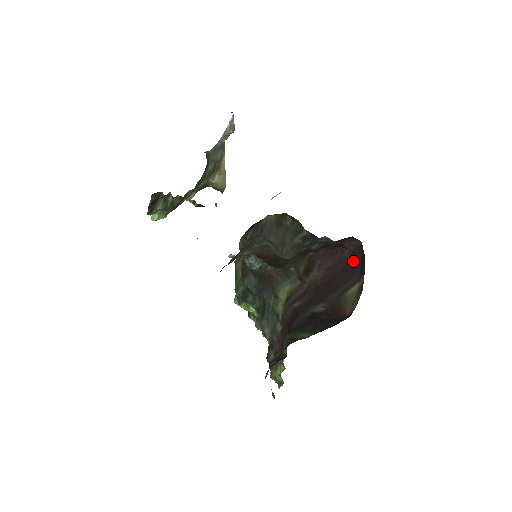
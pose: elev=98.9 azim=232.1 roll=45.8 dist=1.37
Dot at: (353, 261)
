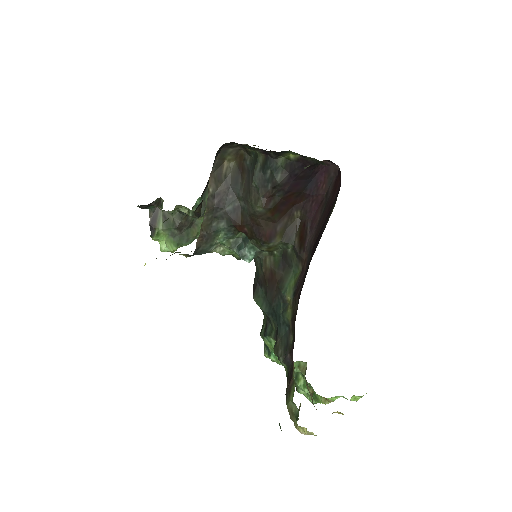
Dot at: (335, 191)
